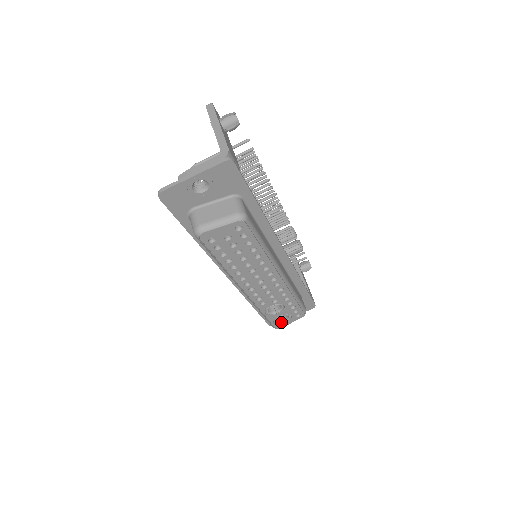
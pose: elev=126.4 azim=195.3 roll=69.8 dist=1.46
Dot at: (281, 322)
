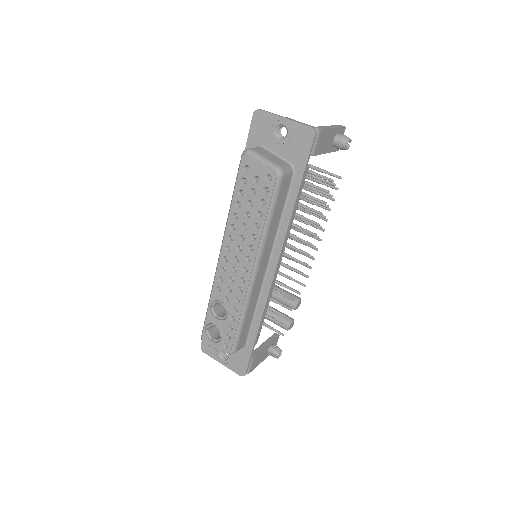
Dot at: (211, 336)
